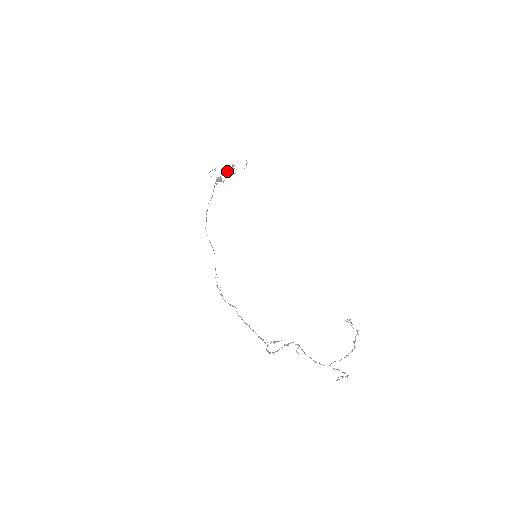
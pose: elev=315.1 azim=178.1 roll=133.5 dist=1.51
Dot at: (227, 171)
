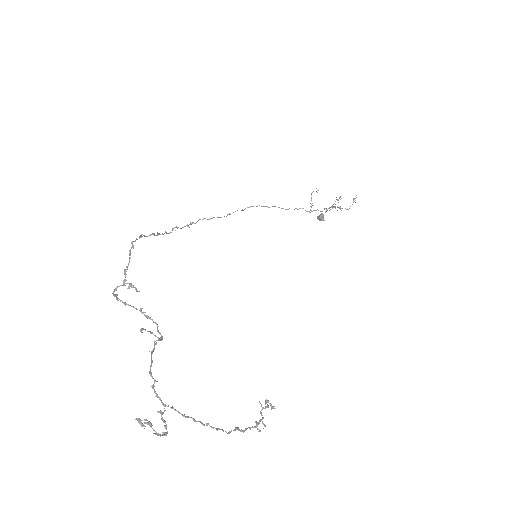
Dot at: (332, 206)
